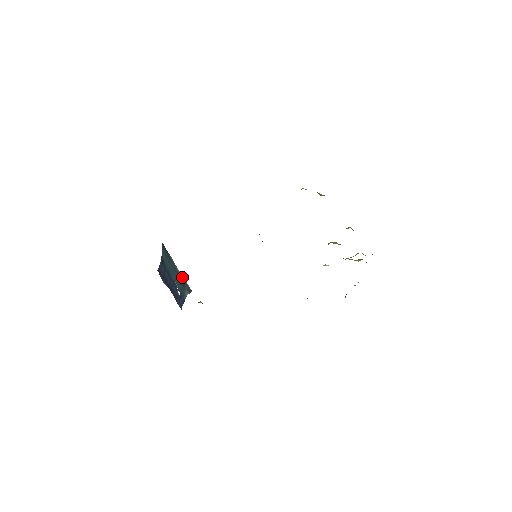
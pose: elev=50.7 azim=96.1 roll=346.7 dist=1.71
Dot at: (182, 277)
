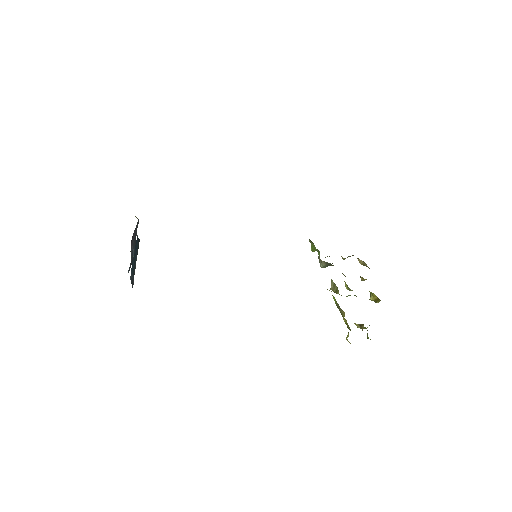
Dot at: (134, 271)
